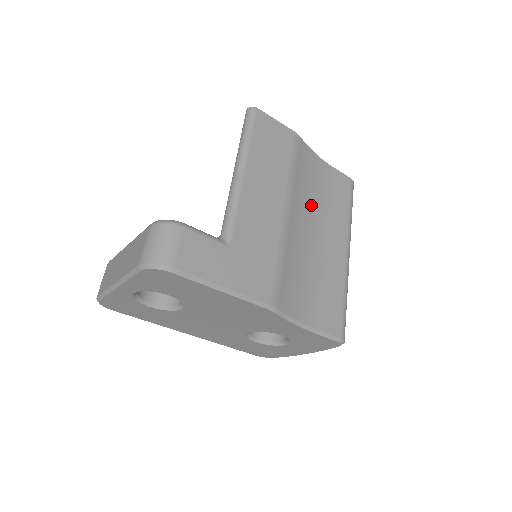
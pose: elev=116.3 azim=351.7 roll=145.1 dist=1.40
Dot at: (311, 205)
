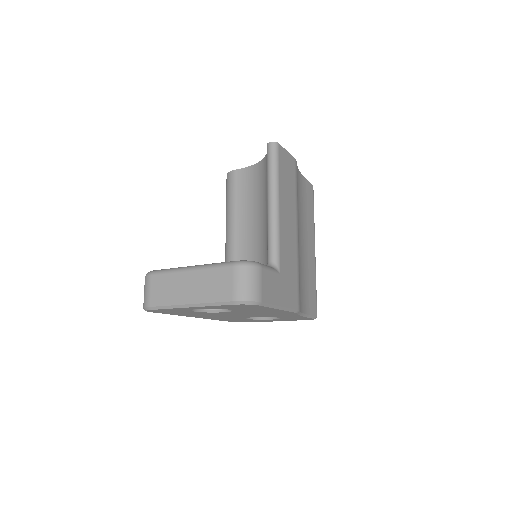
Dot at: (301, 218)
